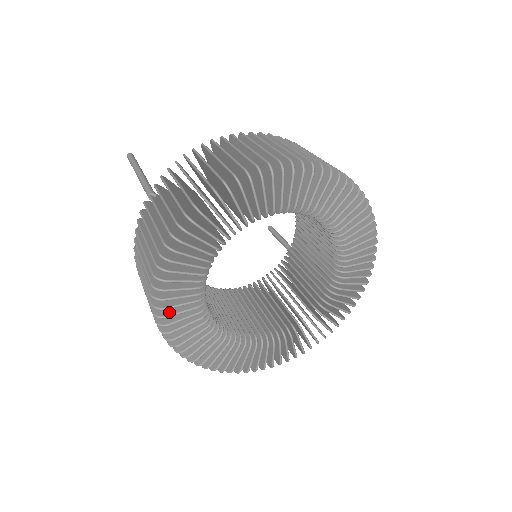
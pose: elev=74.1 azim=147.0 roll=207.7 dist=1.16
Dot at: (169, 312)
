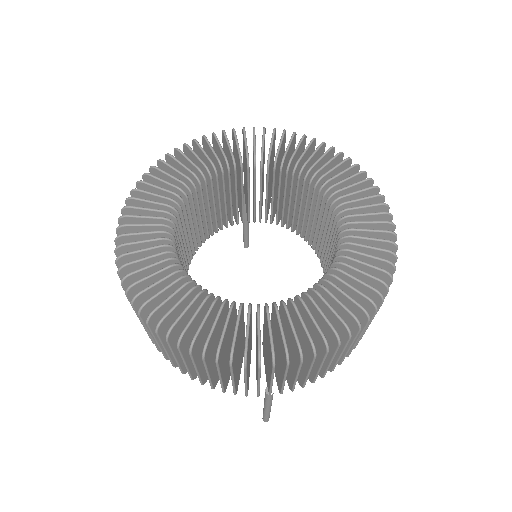
Dot at: (175, 160)
